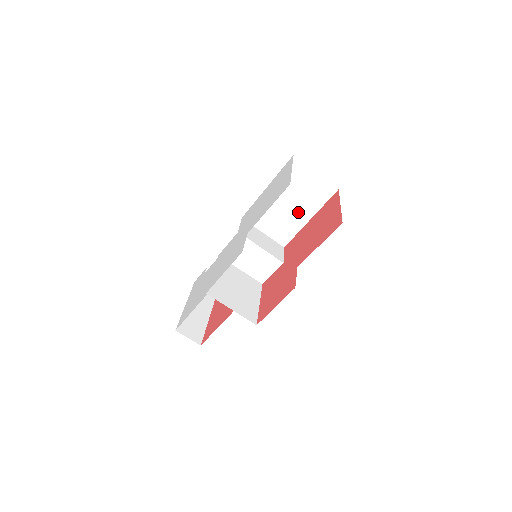
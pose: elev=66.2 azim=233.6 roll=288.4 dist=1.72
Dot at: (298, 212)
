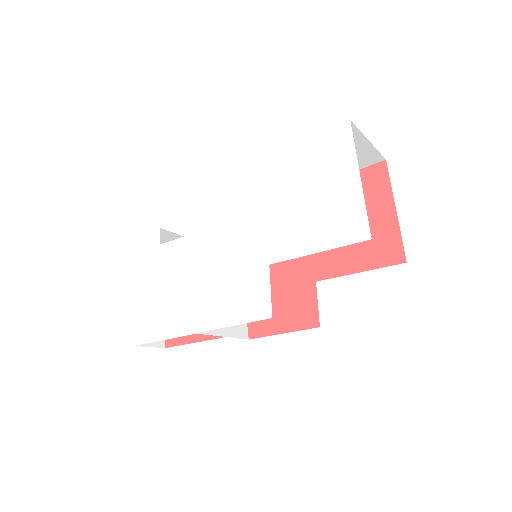
Dot at: occluded
